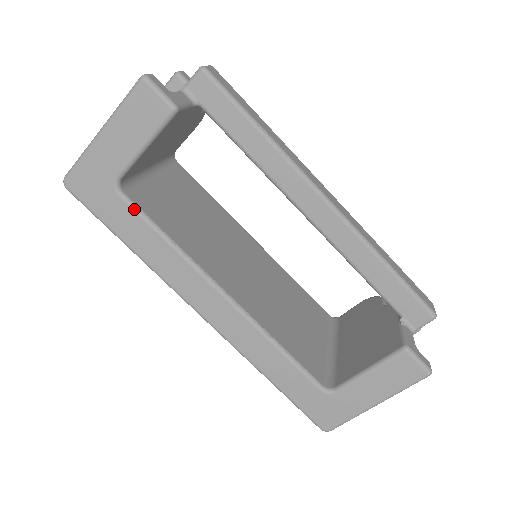
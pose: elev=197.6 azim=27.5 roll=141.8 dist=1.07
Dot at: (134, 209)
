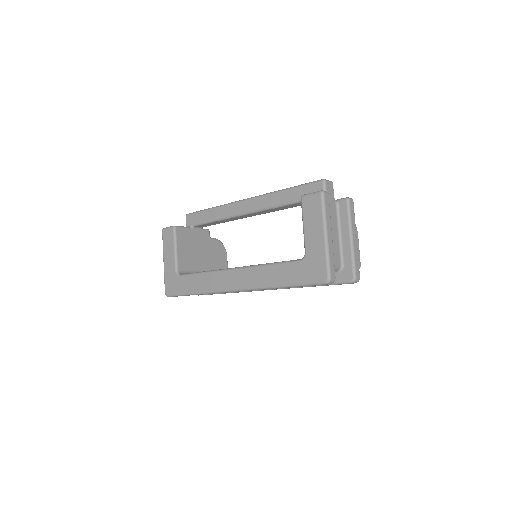
Dot at: (186, 275)
